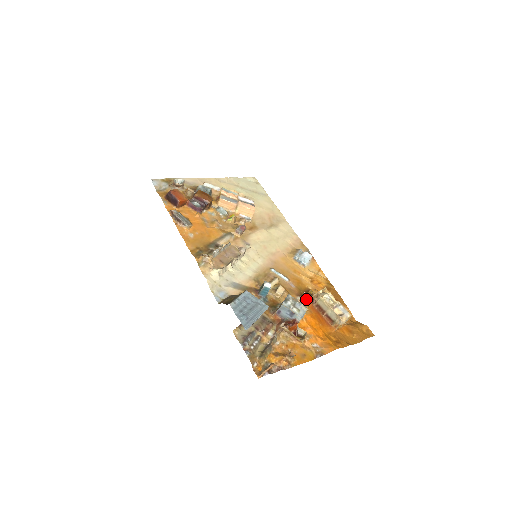
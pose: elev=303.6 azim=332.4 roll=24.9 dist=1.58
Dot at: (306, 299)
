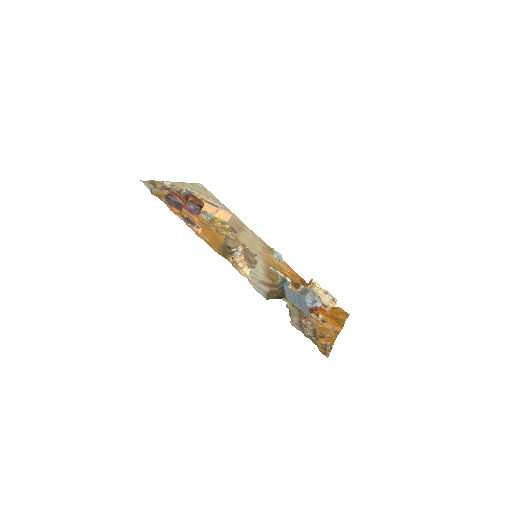
Dot at: occluded
